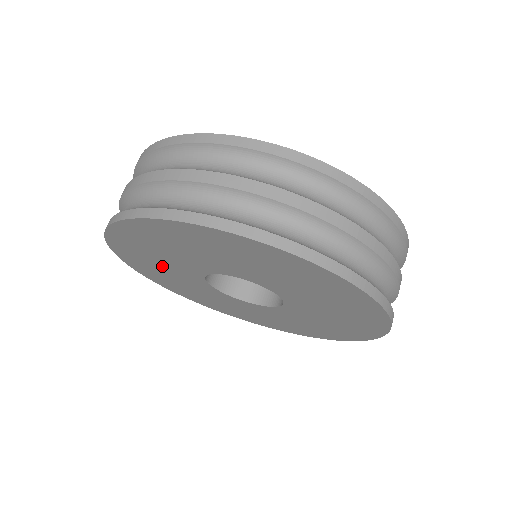
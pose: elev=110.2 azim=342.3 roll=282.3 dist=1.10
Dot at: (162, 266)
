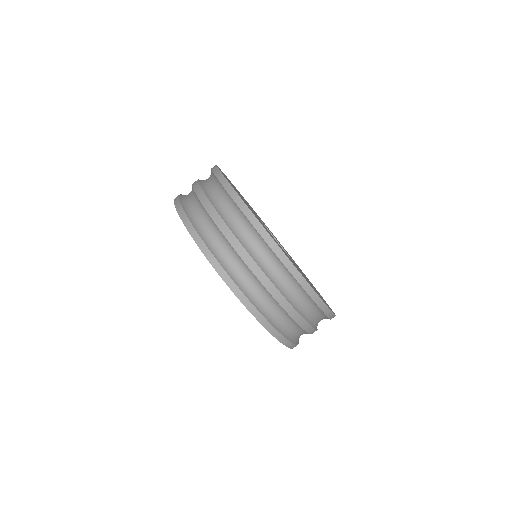
Dot at: occluded
